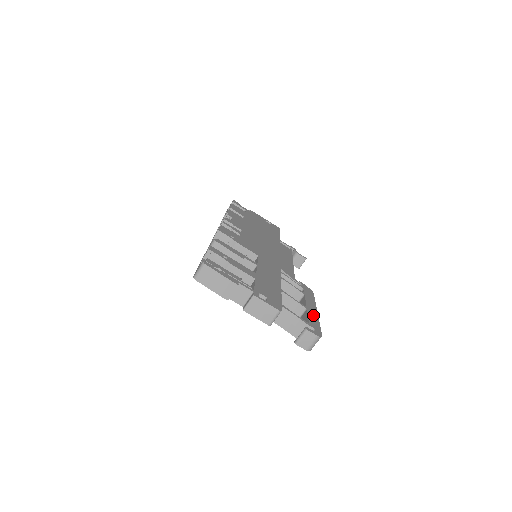
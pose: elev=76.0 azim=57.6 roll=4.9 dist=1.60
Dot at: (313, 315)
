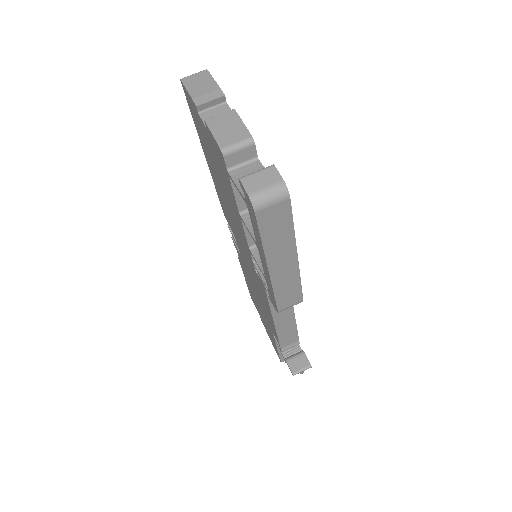
Dot at: occluded
